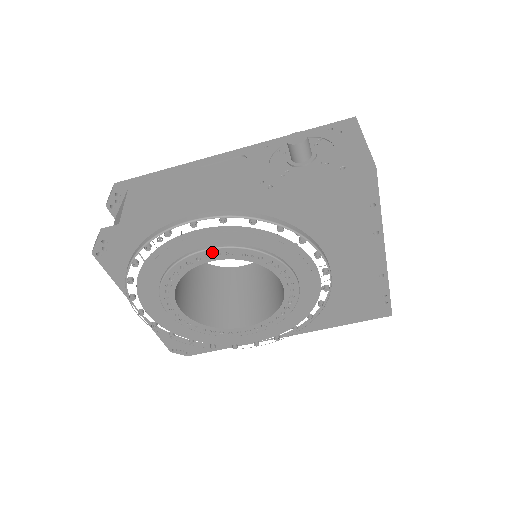
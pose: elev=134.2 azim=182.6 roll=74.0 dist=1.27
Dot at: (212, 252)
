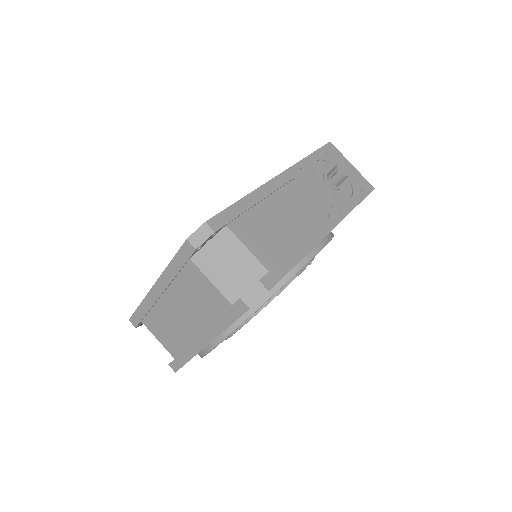
Dot at: (304, 269)
